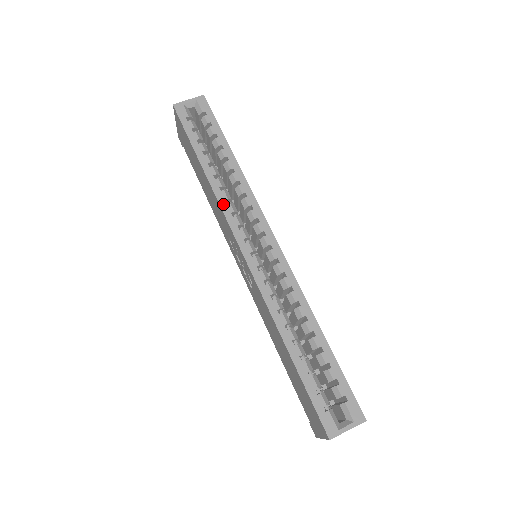
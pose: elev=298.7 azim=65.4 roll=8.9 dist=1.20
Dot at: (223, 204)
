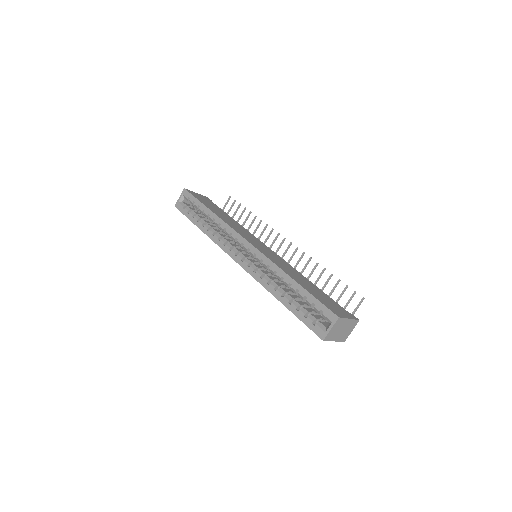
Dot at: (218, 243)
